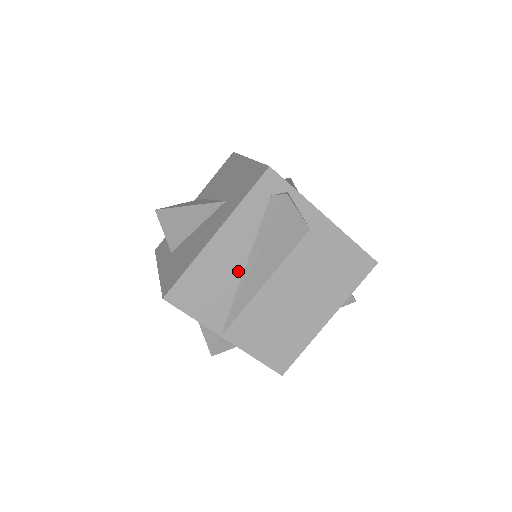
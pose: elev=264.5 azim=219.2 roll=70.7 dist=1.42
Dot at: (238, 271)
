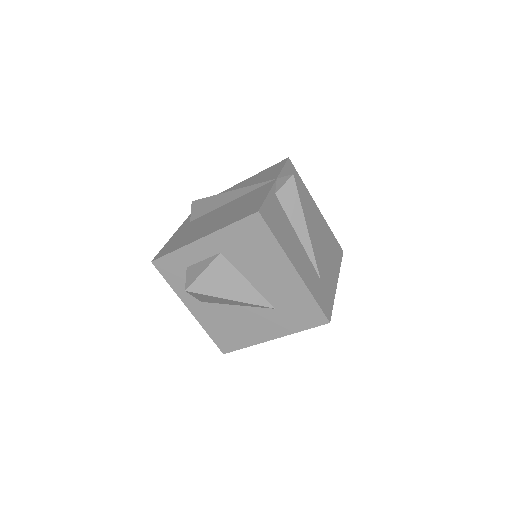
Dot at: occluded
